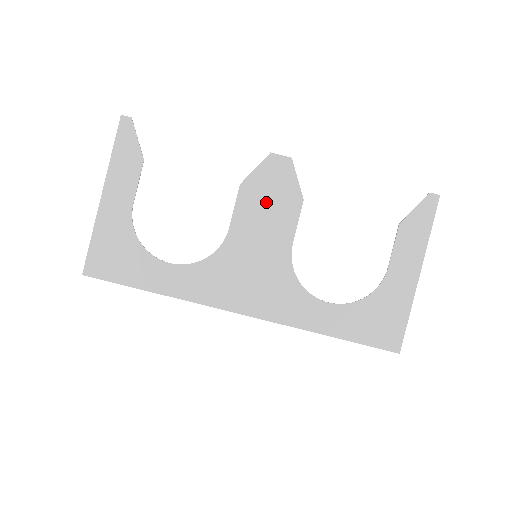
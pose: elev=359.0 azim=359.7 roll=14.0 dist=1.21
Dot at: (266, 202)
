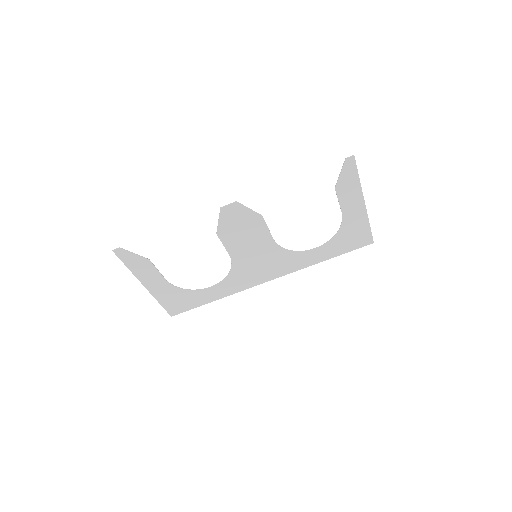
Dot at: (240, 232)
